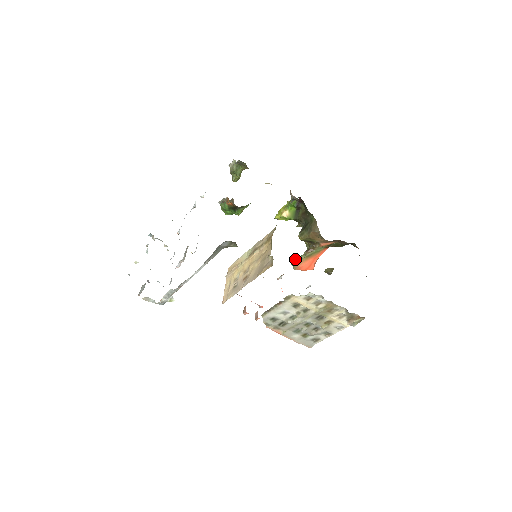
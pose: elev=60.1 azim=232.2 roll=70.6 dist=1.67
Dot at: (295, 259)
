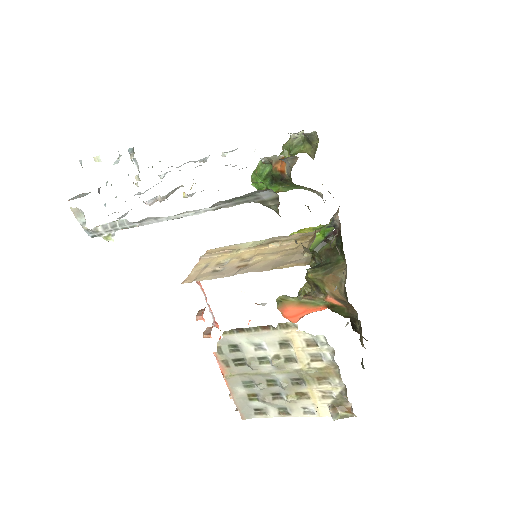
Dot at: (285, 296)
